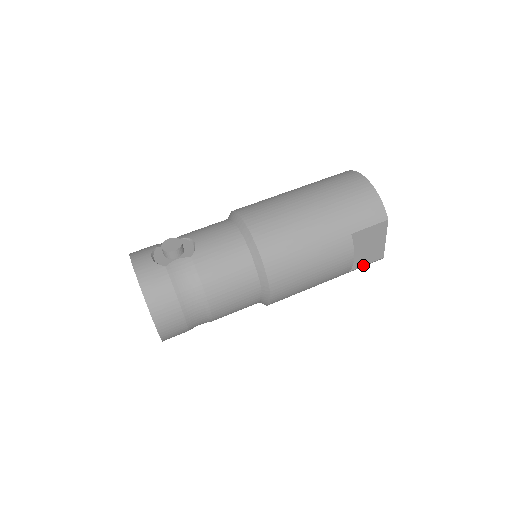
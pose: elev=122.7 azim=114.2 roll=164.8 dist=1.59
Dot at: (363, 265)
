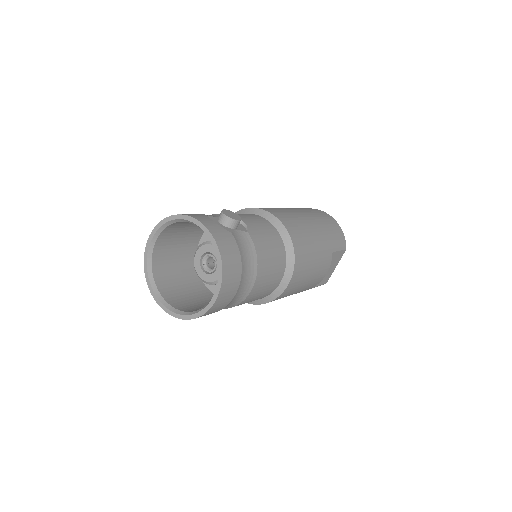
Dot at: (318, 285)
